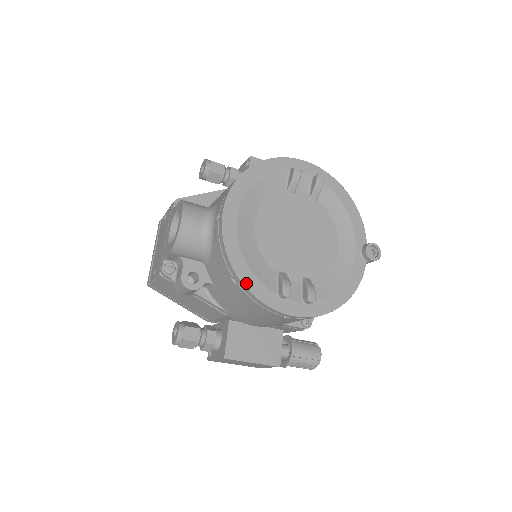
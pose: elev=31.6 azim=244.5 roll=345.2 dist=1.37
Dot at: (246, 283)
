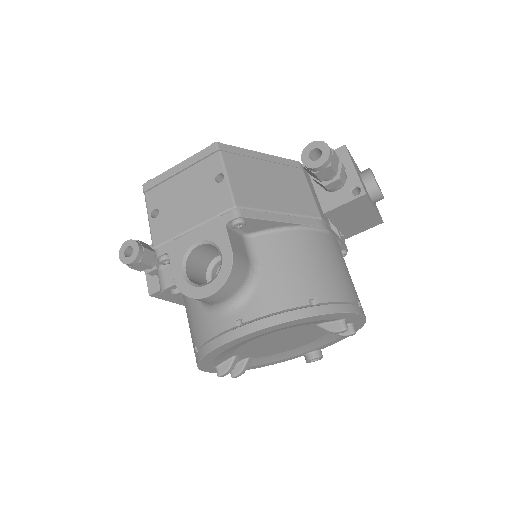
Dot at: (201, 363)
